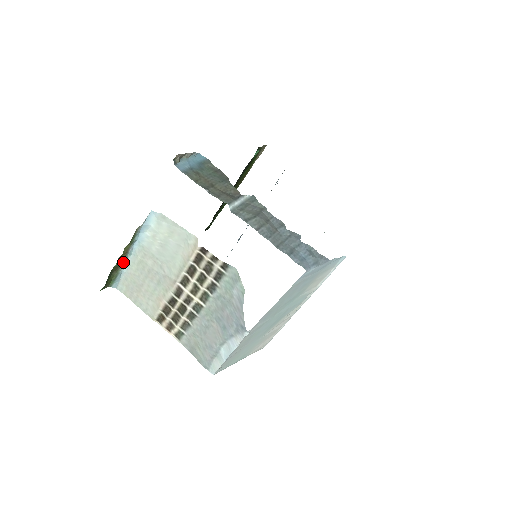
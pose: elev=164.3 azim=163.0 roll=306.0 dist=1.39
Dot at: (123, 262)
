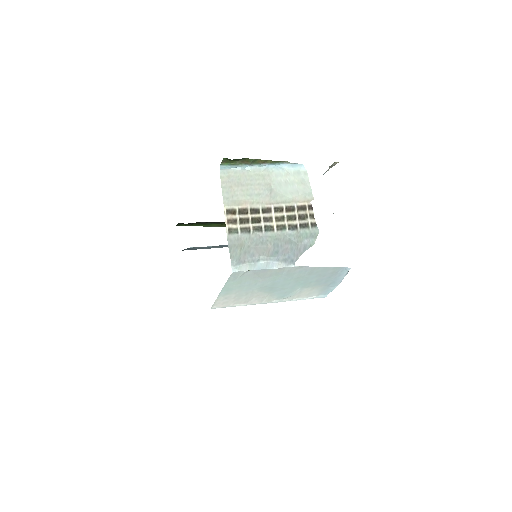
Dot at: (251, 164)
